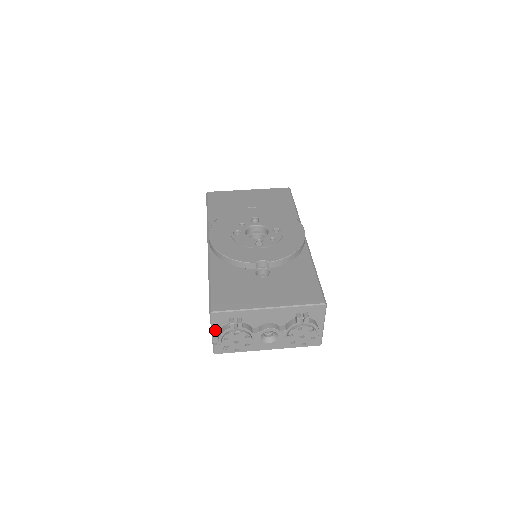
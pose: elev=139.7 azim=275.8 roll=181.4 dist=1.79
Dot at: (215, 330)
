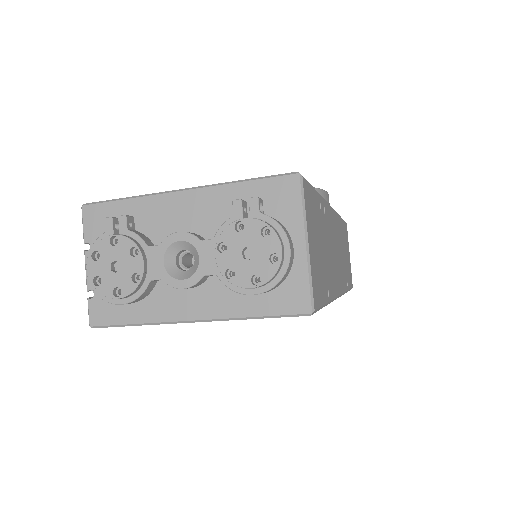
Dot at: occluded
